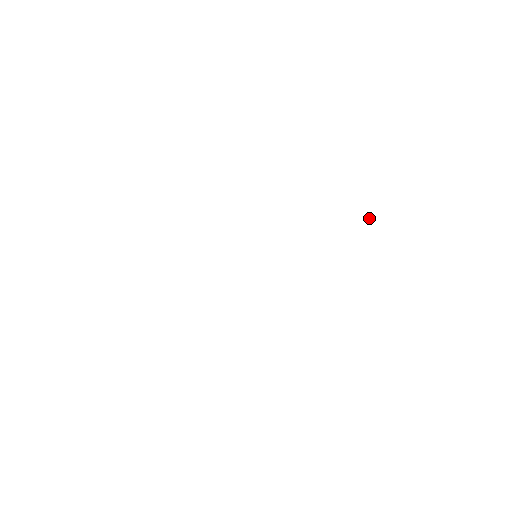
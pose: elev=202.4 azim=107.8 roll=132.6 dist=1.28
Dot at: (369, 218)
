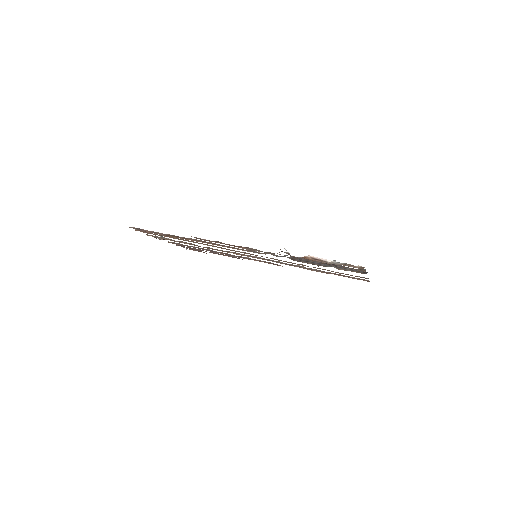
Dot at: occluded
